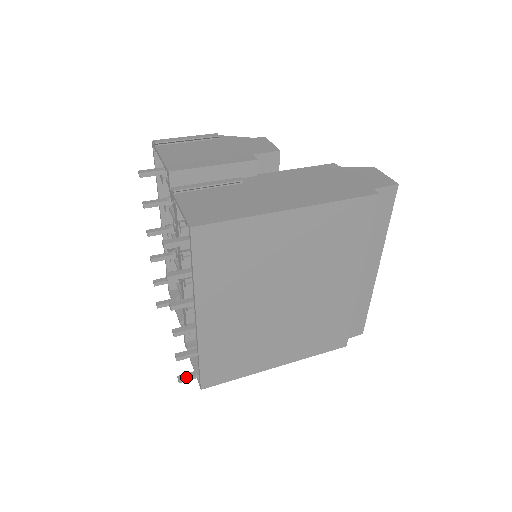
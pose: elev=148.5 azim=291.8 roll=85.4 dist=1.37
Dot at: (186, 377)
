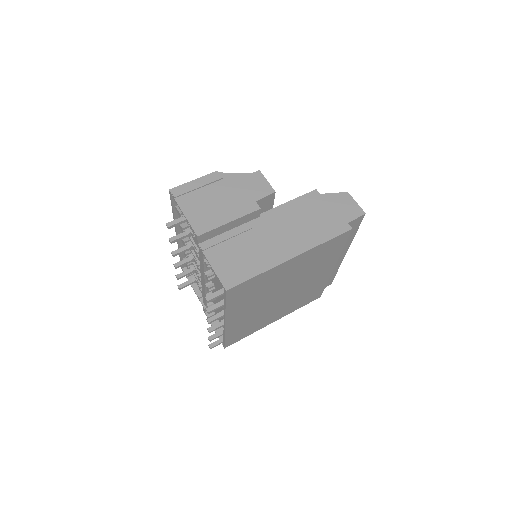
Dot at: (215, 345)
